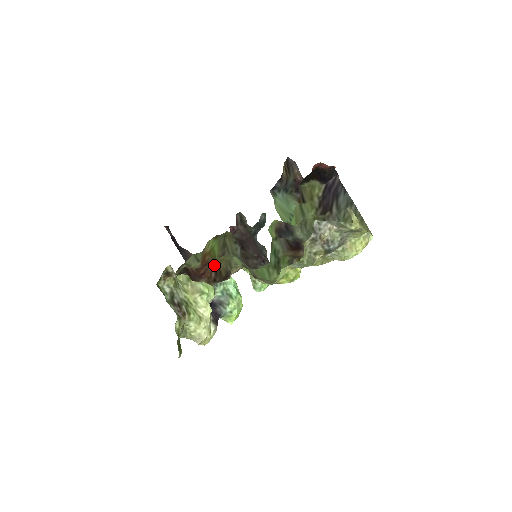
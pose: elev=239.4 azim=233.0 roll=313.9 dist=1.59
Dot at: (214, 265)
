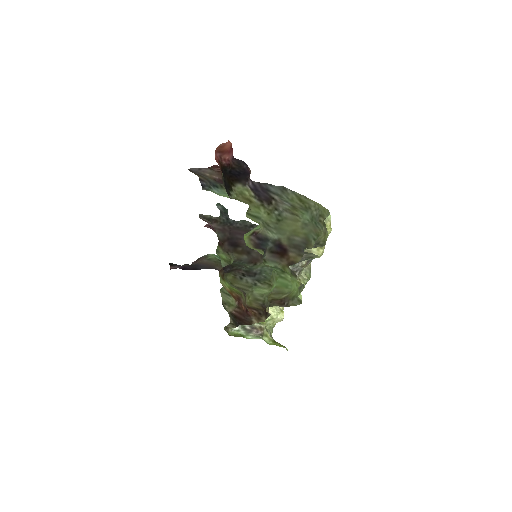
Dot at: (249, 307)
